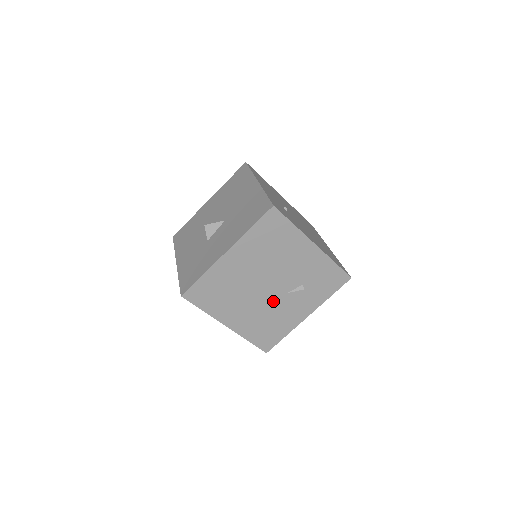
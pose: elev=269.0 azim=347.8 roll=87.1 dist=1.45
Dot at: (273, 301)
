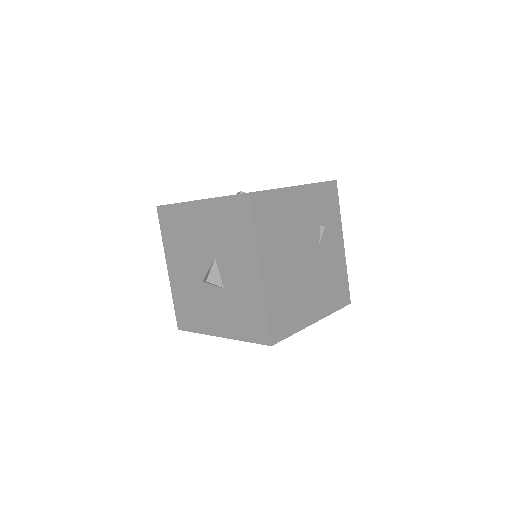
Dot at: (318, 263)
